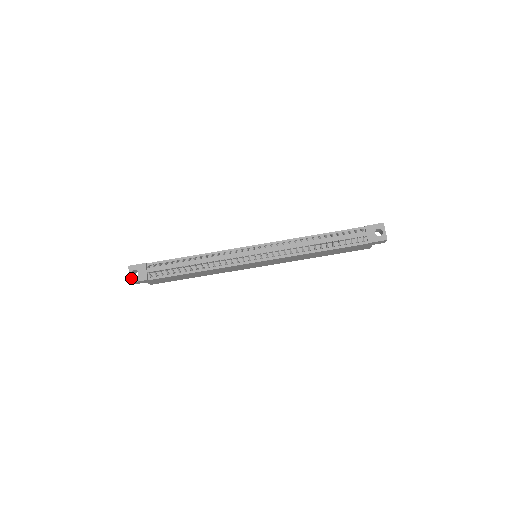
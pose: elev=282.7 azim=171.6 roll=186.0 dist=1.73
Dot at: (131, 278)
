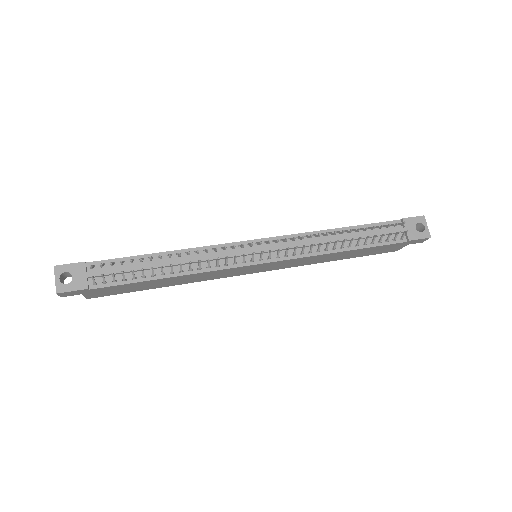
Dot at: (59, 286)
